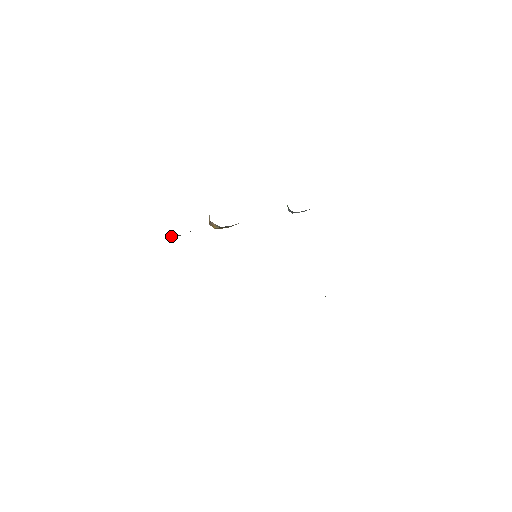
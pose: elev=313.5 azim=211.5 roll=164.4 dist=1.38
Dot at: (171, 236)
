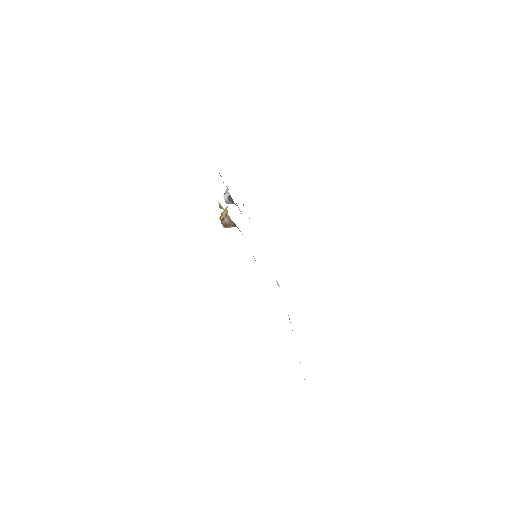
Dot at: occluded
